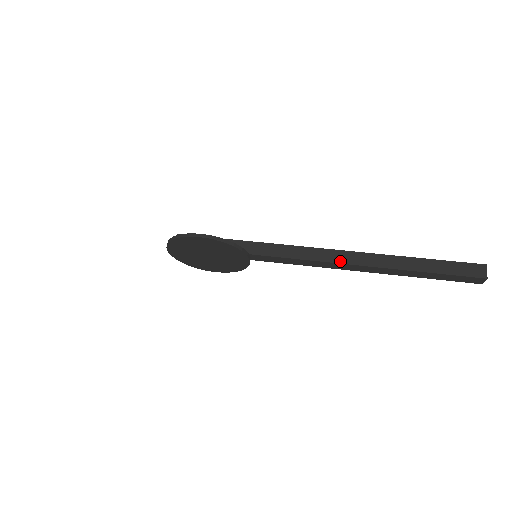
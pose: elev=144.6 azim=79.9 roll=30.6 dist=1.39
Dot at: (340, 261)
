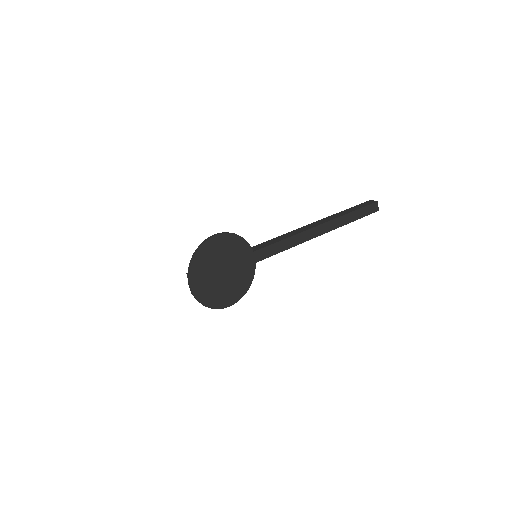
Dot at: (307, 229)
